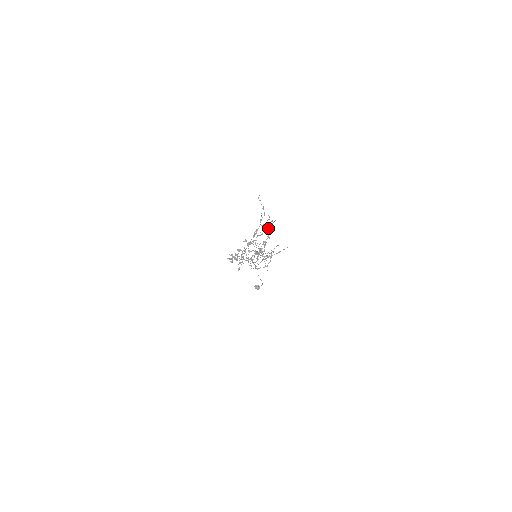
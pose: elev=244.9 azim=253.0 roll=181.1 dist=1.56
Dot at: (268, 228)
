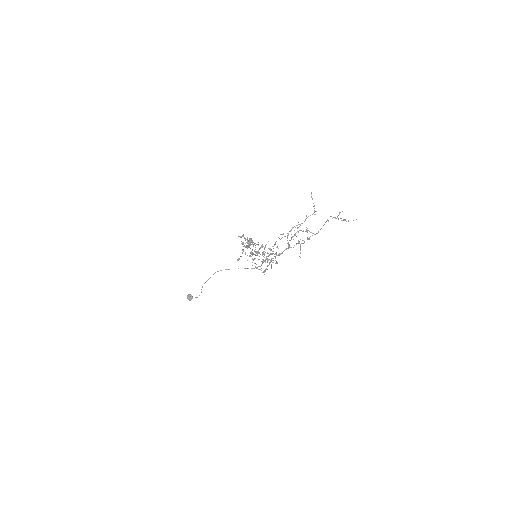
Dot at: occluded
